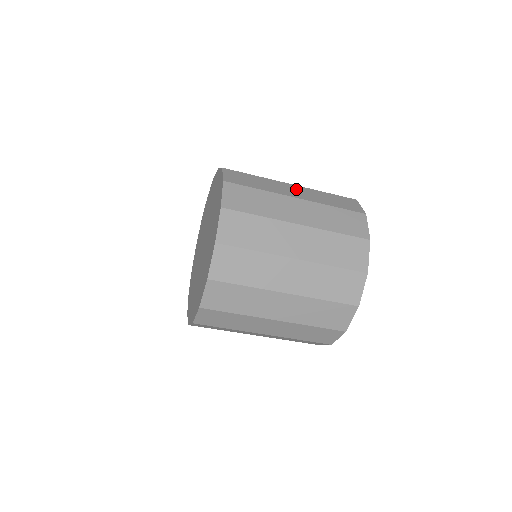
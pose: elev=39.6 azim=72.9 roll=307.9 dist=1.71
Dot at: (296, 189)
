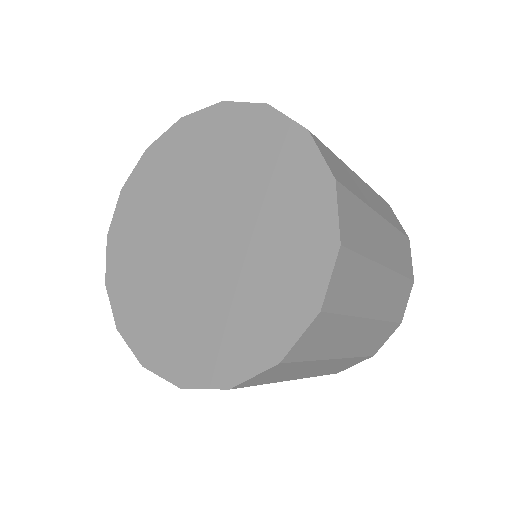
Dot at: occluded
